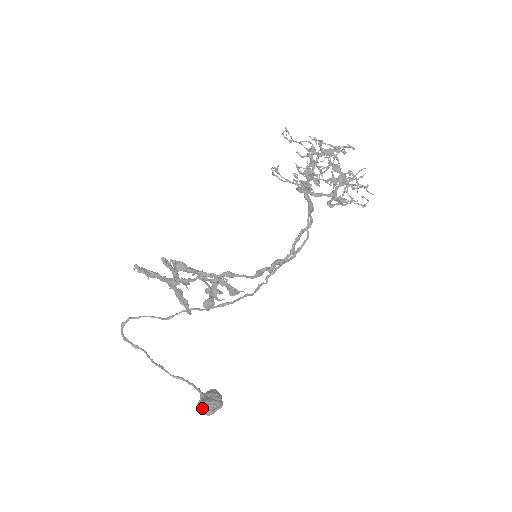
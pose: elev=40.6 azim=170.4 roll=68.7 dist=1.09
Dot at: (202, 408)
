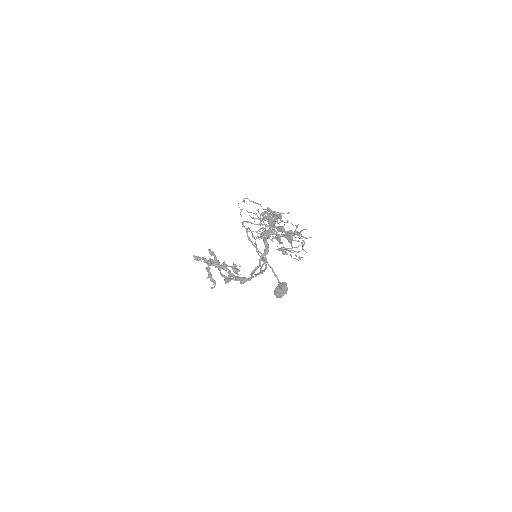
Dot at: (274, 293)
